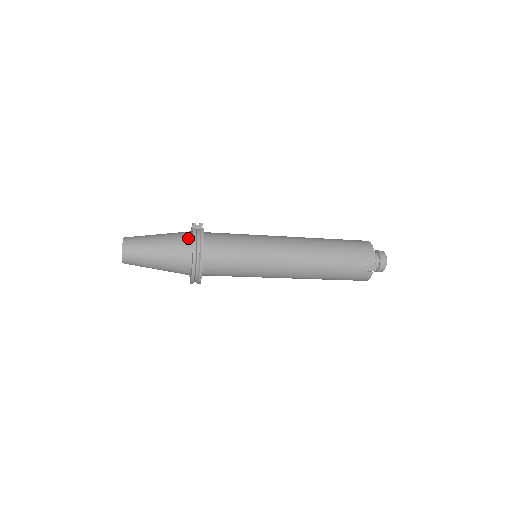
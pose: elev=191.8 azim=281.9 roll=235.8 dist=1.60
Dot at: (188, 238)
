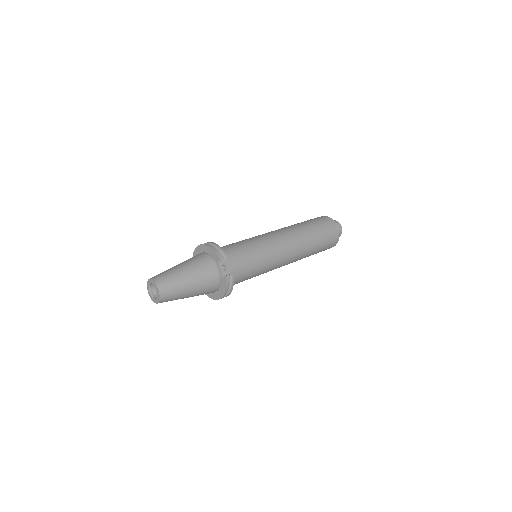
Dot at: (217, 280)
